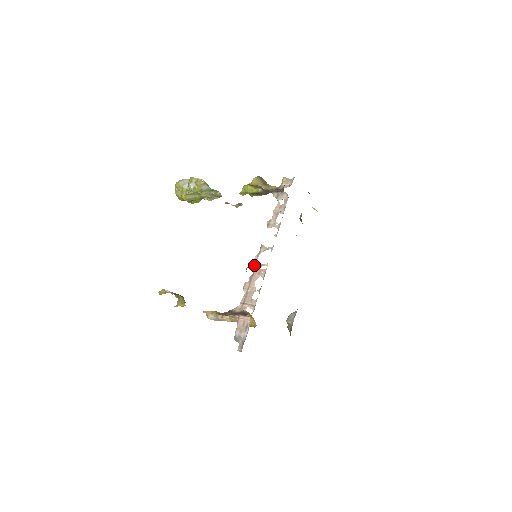
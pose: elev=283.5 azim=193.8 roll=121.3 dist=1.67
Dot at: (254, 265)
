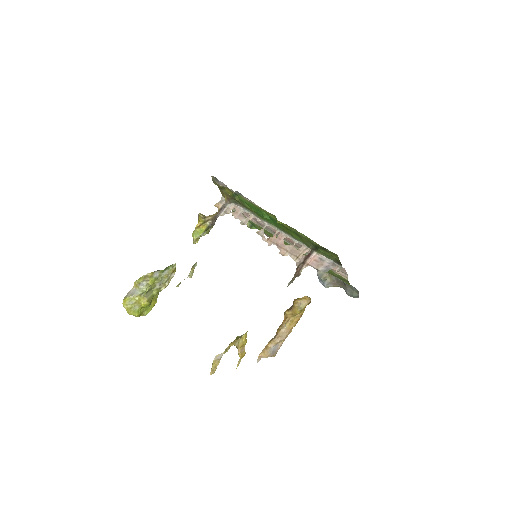
Dot at: (269, 242)
